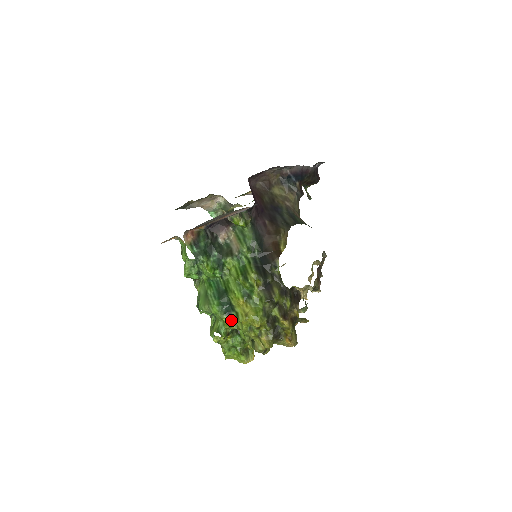
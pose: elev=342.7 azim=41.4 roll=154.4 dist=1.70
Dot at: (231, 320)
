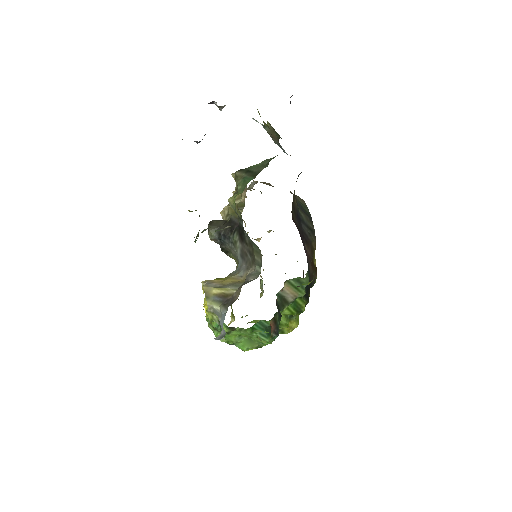
Dot at: occluded
